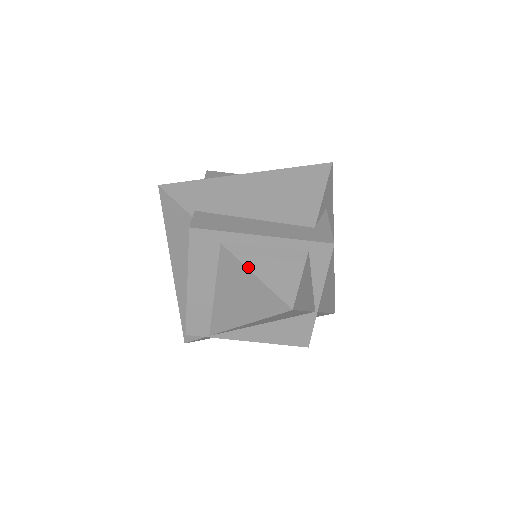
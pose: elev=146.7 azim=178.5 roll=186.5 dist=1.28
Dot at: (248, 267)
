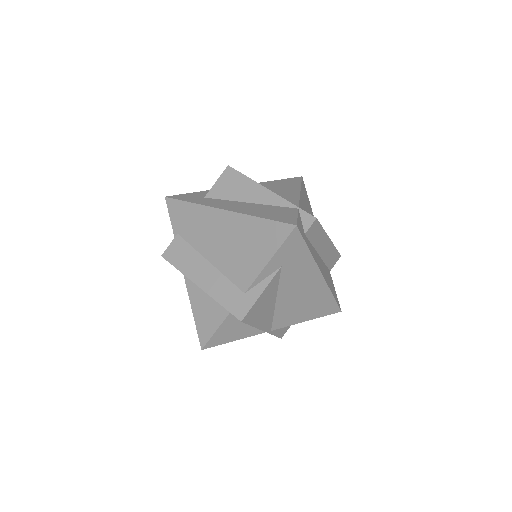
Dot at: (190, 302)
